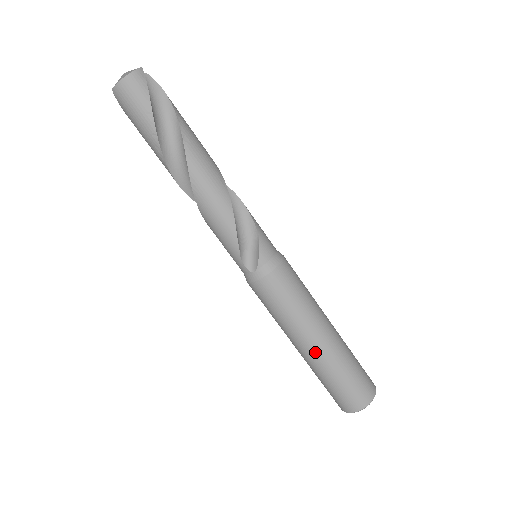
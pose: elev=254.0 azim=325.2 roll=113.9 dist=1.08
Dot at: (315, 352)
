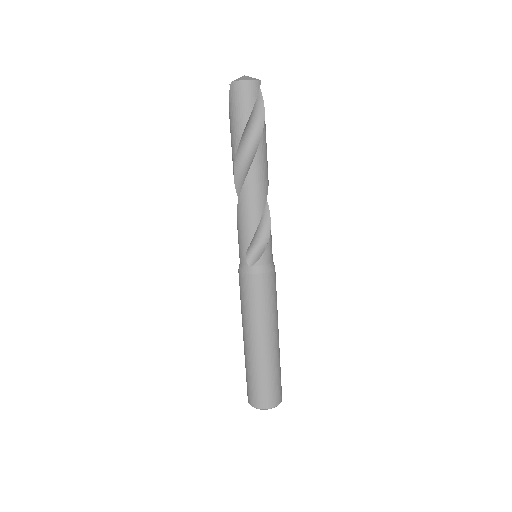
Dot at: (258, 348)
